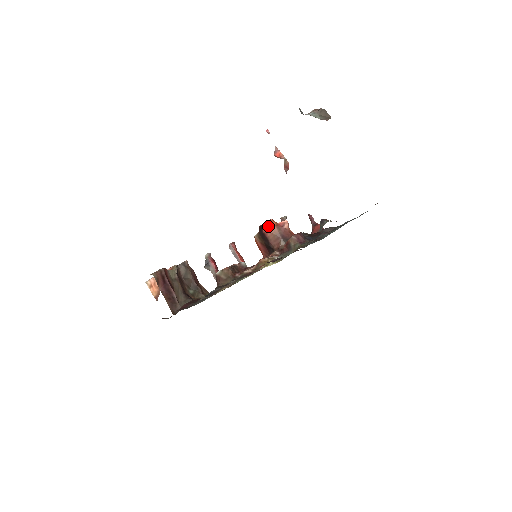
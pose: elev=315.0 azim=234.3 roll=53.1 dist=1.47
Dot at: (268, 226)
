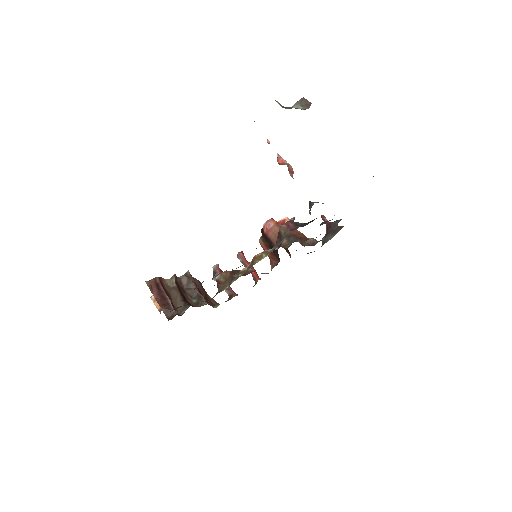
Dot at: (268, 226)
